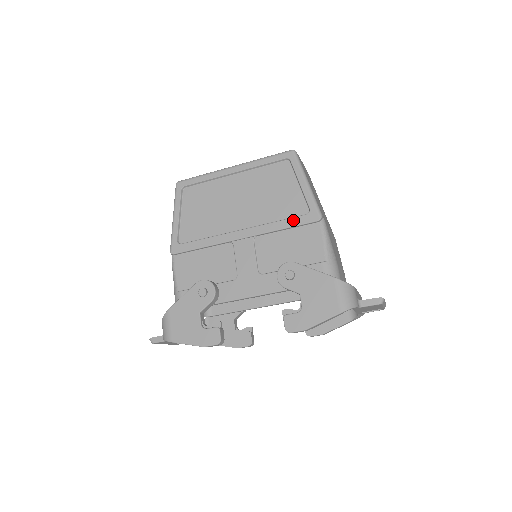
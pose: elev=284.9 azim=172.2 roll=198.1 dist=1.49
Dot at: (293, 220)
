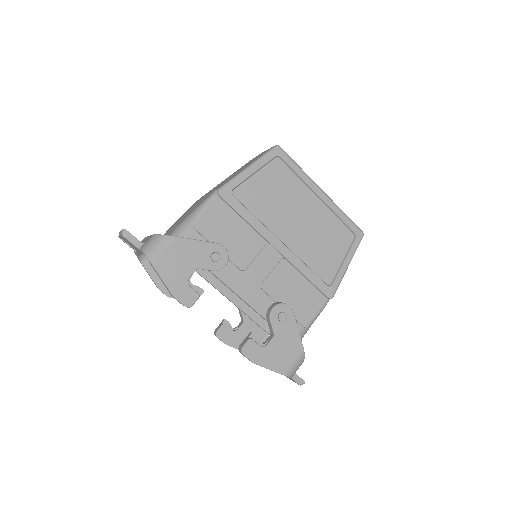
Dot at: (317, 279)
